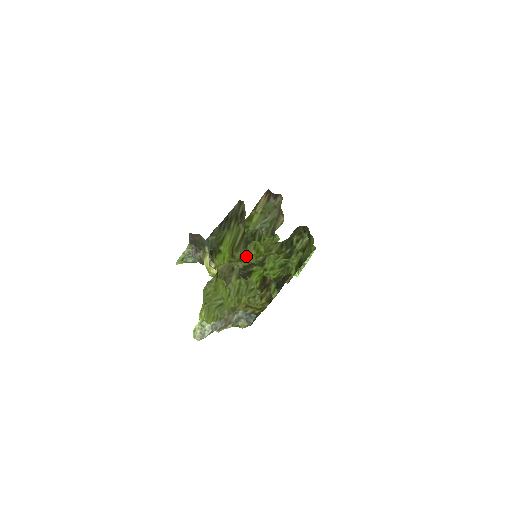
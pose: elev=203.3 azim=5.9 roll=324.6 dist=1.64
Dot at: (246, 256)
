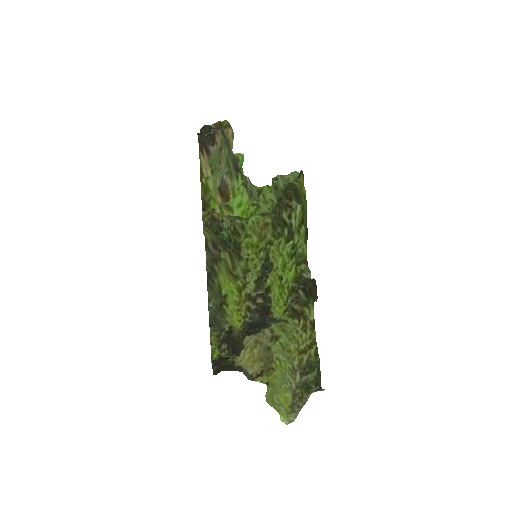
Dot at: (247, 264)
